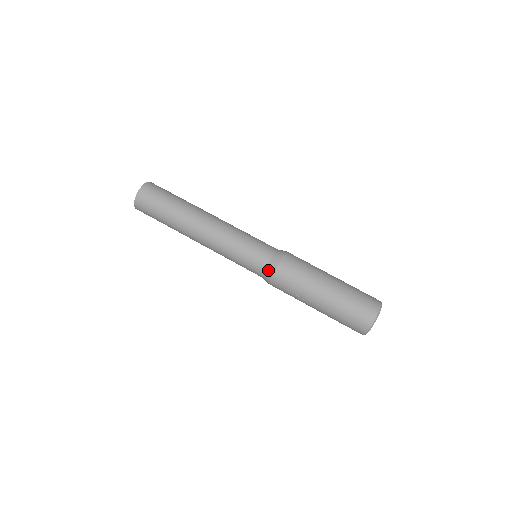
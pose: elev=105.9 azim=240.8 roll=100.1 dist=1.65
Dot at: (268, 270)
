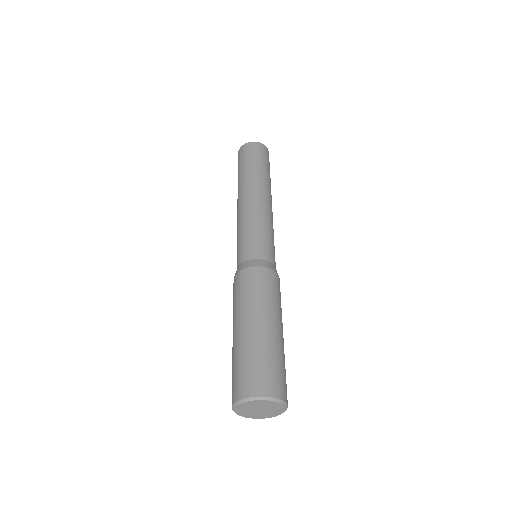
Dot at: (239, 267)
